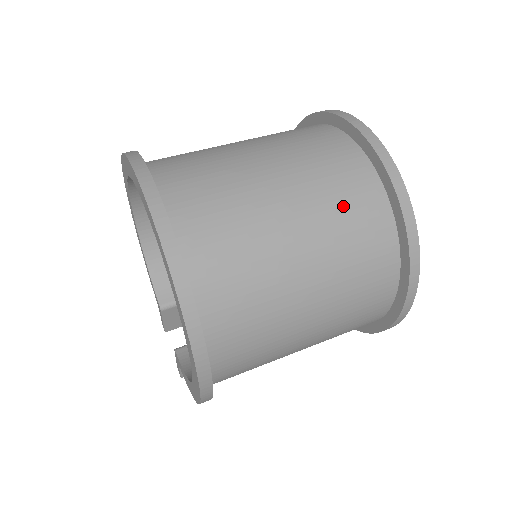
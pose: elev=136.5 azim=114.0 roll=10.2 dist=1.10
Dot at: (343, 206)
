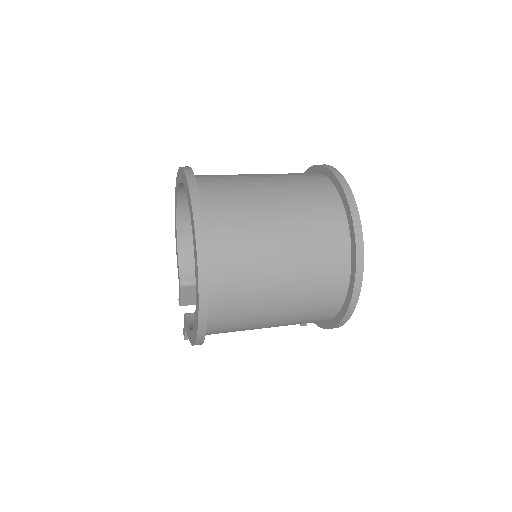
Dot at: (316, 225)
